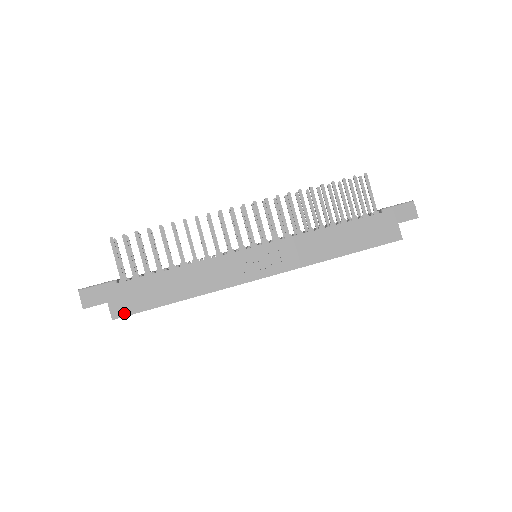
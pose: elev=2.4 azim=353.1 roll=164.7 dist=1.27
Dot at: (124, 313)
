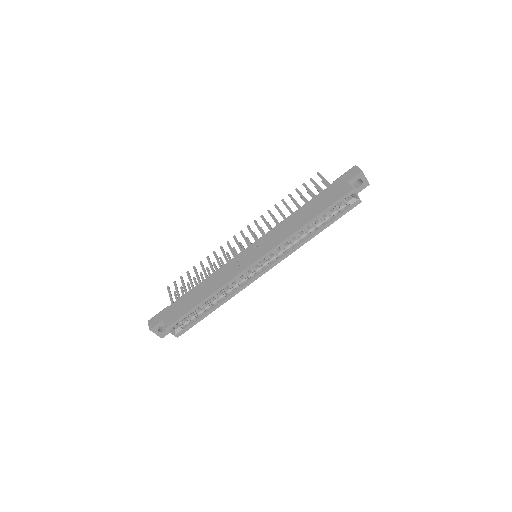
Dot at: (172, 322)
